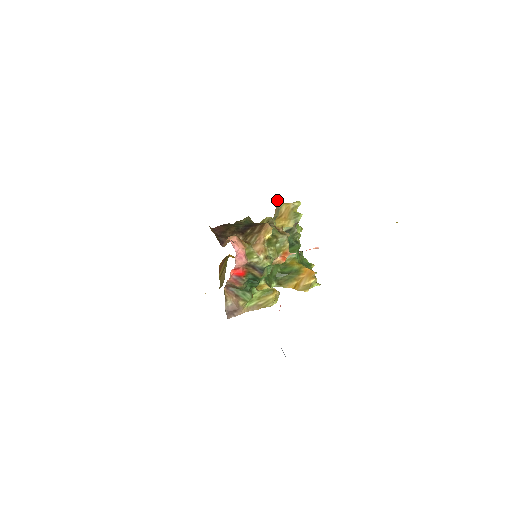
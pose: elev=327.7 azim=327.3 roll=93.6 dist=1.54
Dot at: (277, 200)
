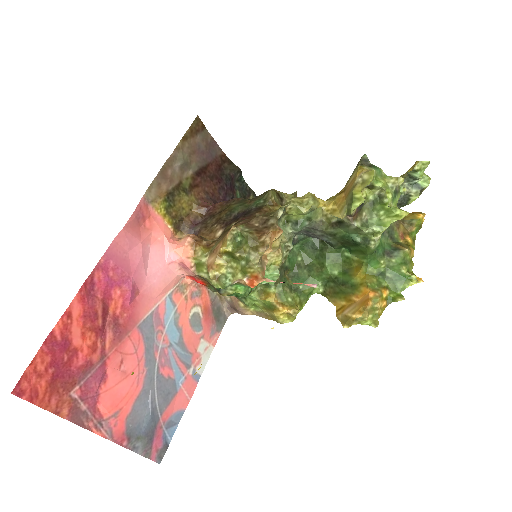
Dot at: occluded
